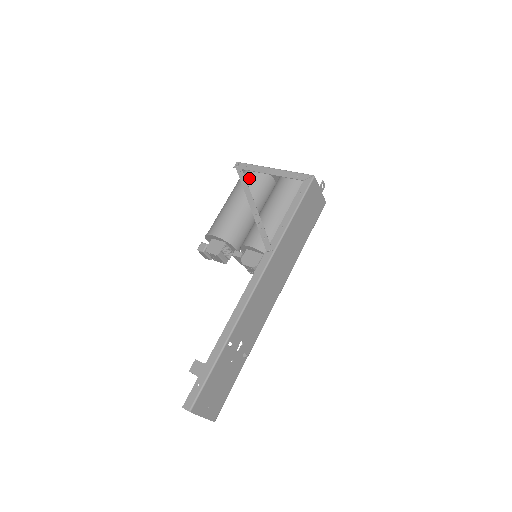
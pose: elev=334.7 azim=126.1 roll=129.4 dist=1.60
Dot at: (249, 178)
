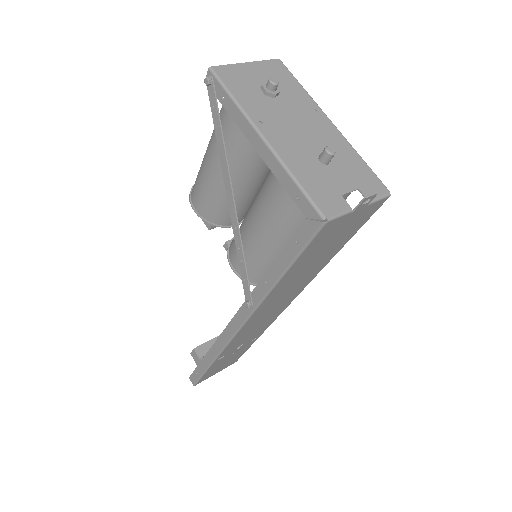
Dot at: (231, 125)
